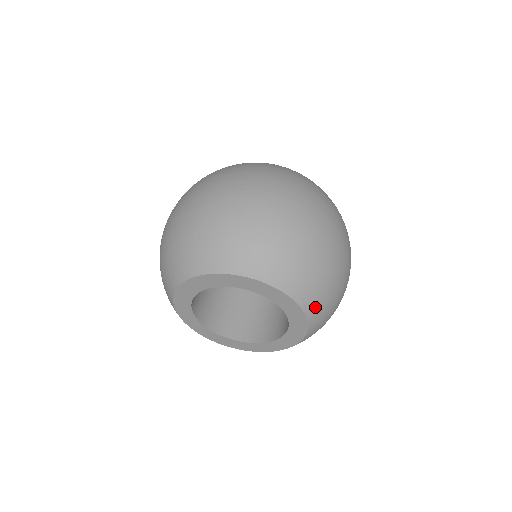
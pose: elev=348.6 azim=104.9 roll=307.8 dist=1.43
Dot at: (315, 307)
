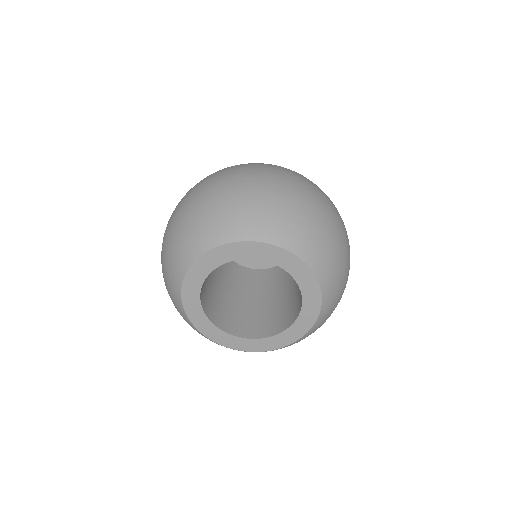
Dot at: (327, 278)
